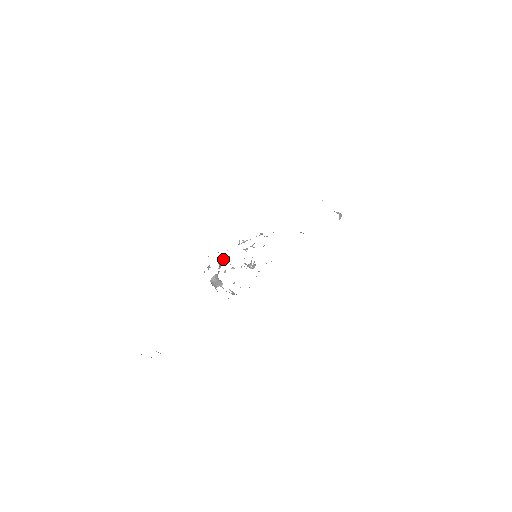
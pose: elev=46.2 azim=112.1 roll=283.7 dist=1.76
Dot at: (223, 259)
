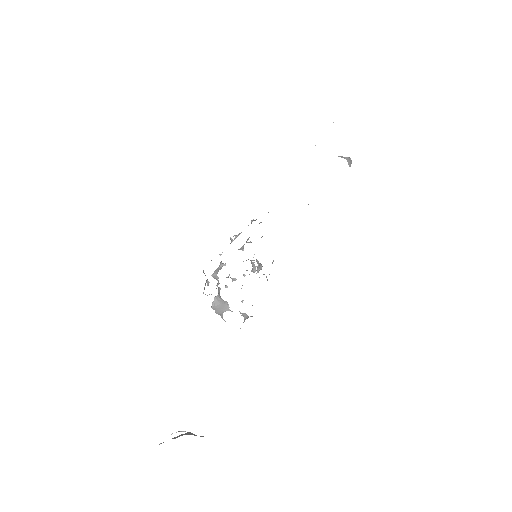
Dot at: occluded
